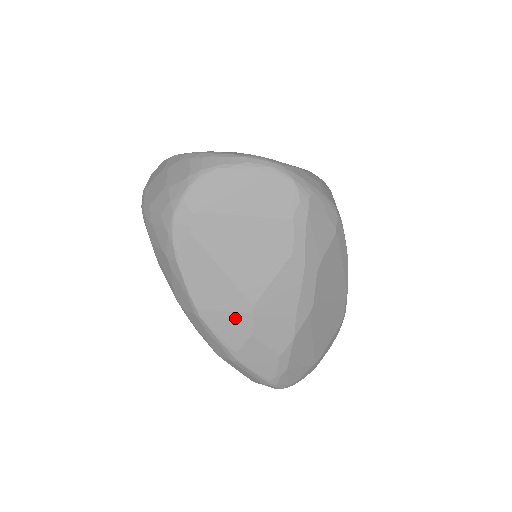
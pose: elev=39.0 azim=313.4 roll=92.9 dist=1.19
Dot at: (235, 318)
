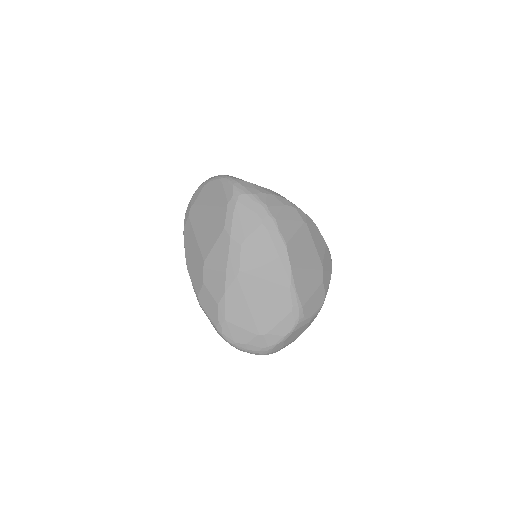
Dot at: (198, 270)
